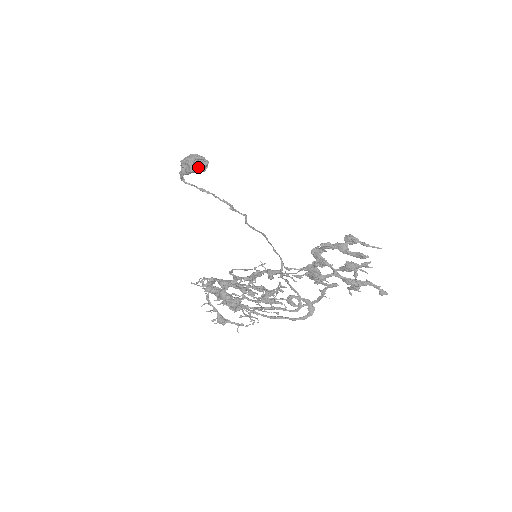
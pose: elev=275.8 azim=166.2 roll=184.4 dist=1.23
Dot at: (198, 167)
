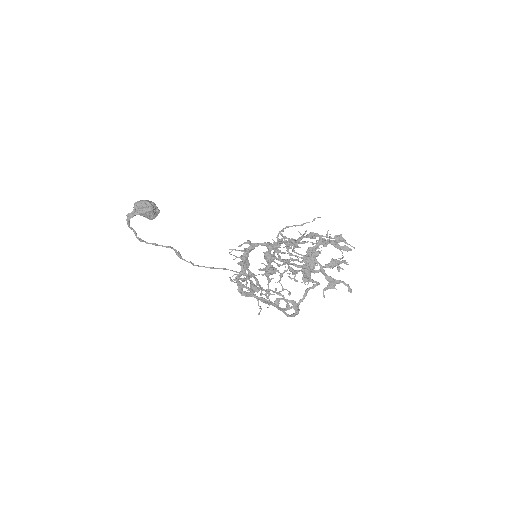
Dot at: (153, 211)
